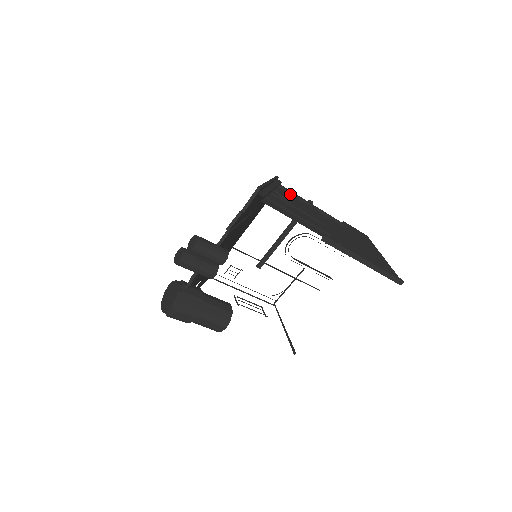
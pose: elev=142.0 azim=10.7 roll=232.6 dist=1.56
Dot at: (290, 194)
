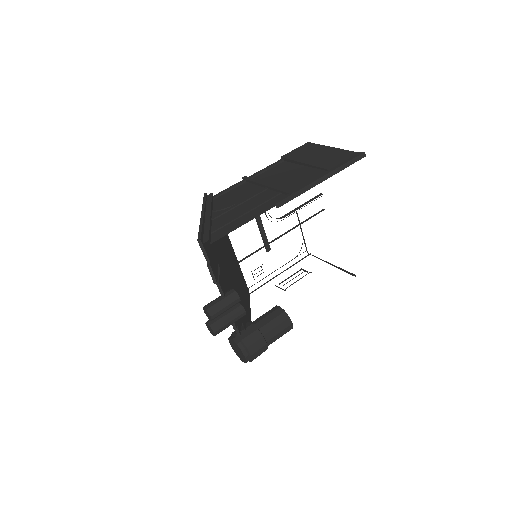
Dot at: (226, 194)
